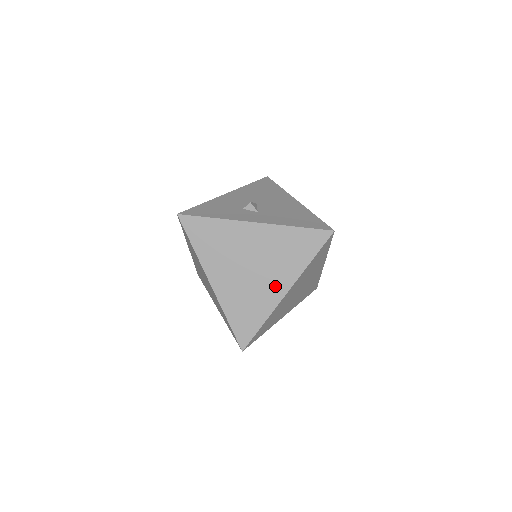
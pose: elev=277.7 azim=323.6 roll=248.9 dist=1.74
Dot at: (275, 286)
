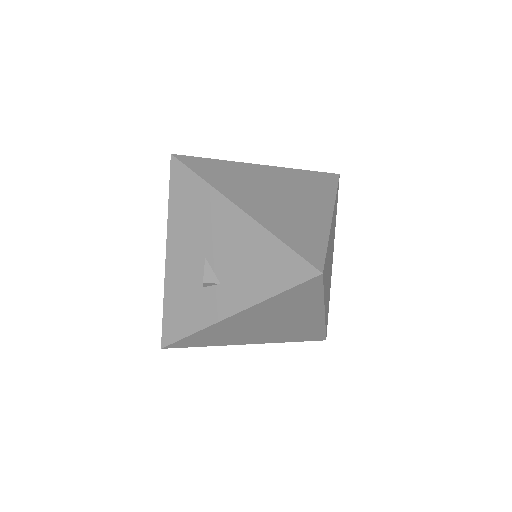
Dot at: (308, 318)
